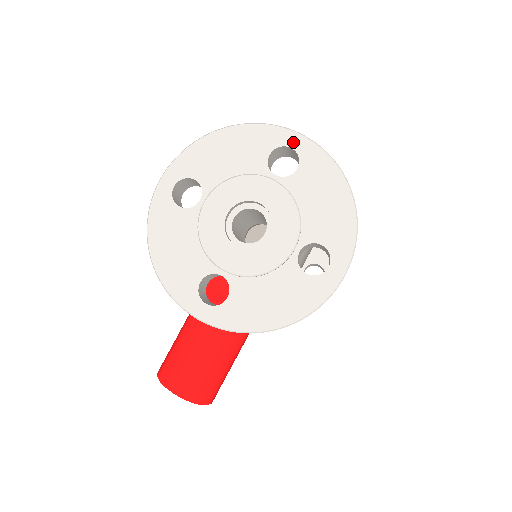
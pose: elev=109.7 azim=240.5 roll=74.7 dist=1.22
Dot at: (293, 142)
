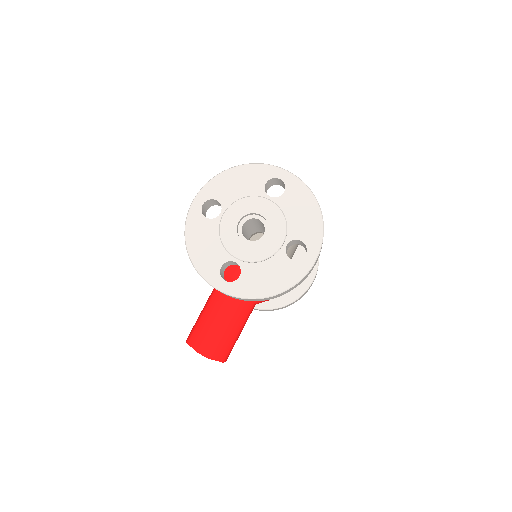
Dot at: (281, 175)
